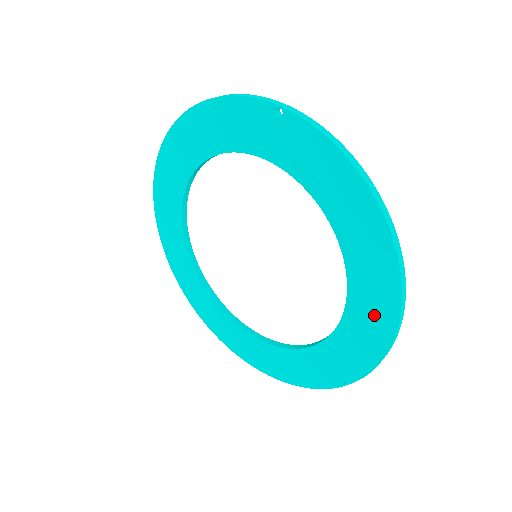
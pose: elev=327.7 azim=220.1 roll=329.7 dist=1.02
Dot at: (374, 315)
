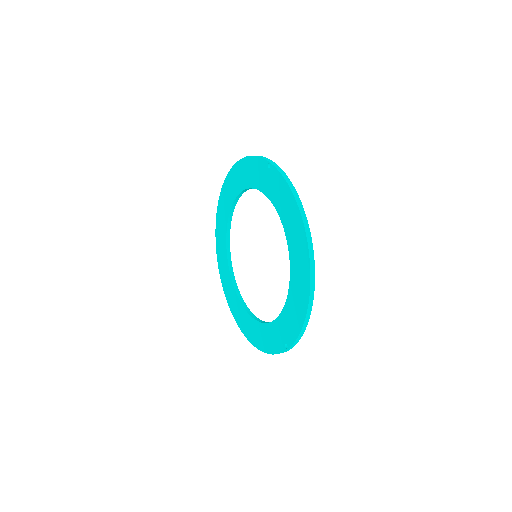
Dot at: (300, 293)
